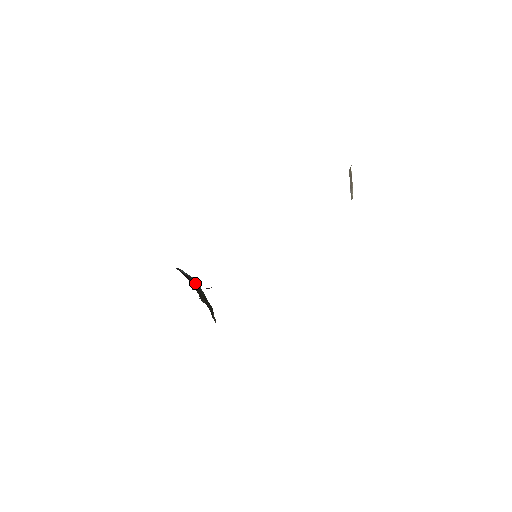
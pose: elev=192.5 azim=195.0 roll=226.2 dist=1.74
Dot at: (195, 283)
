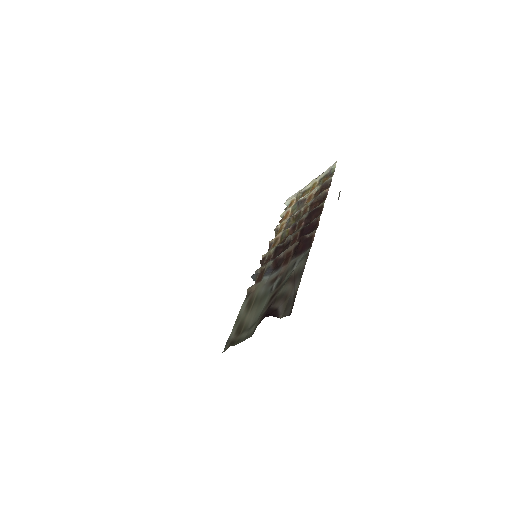
Dot at: occluded
